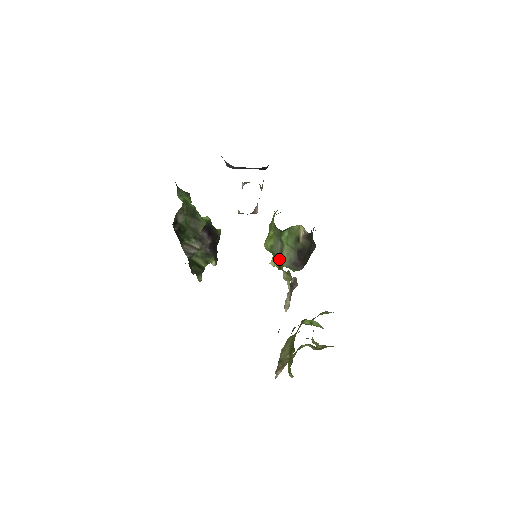
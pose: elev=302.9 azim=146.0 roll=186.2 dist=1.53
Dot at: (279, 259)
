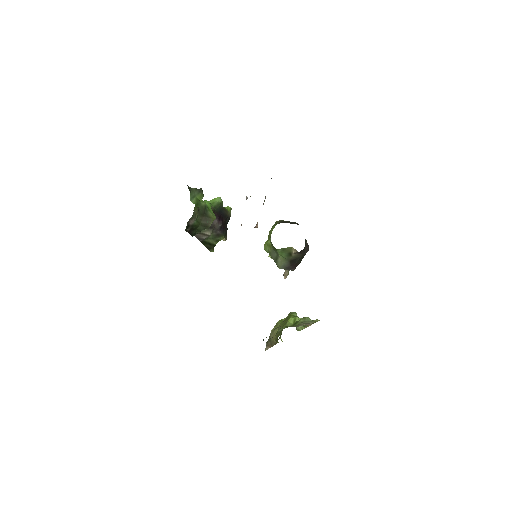
Dot at: (275, 262)
